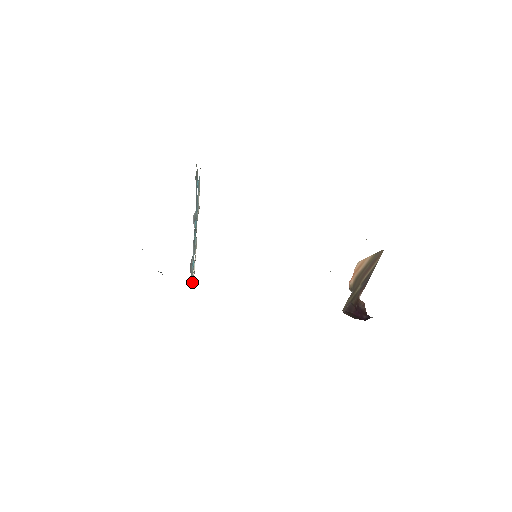
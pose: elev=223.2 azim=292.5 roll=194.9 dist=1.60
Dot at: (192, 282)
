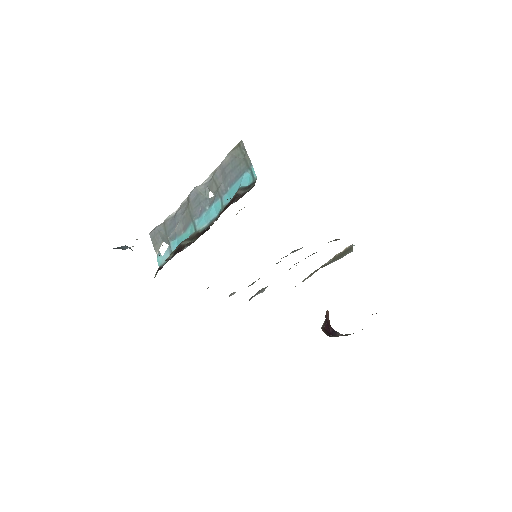
Dot at: (161, 260)
